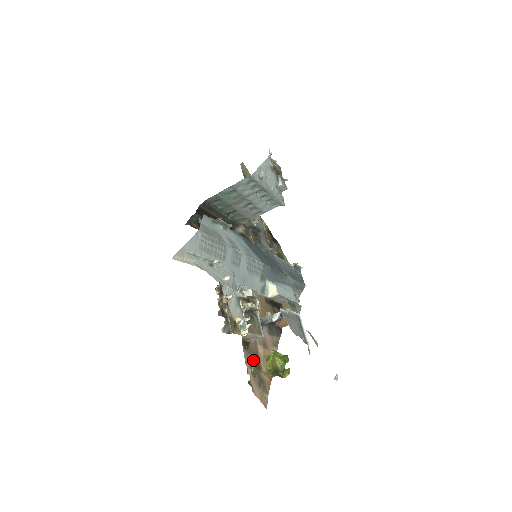
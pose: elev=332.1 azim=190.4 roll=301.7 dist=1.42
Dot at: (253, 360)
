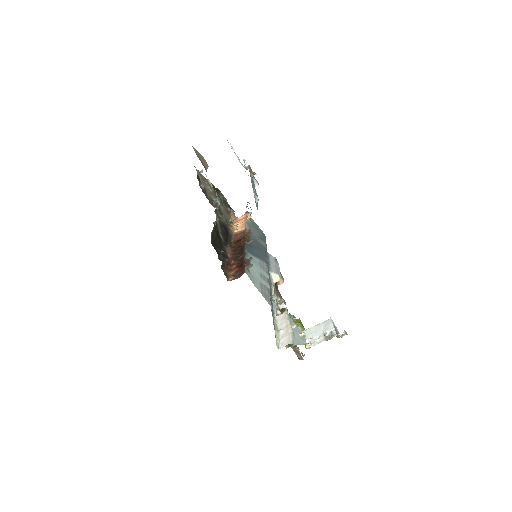
Dot at: occluded
